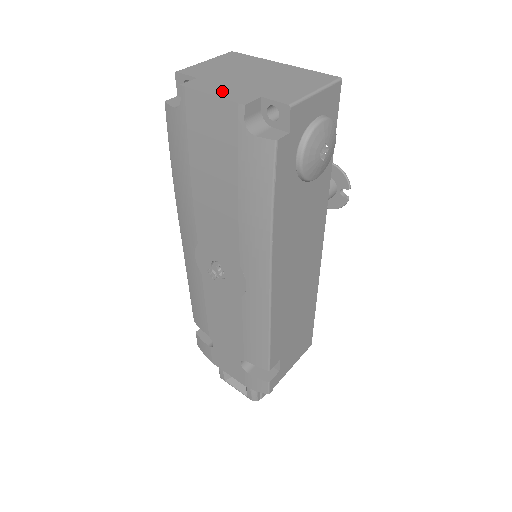
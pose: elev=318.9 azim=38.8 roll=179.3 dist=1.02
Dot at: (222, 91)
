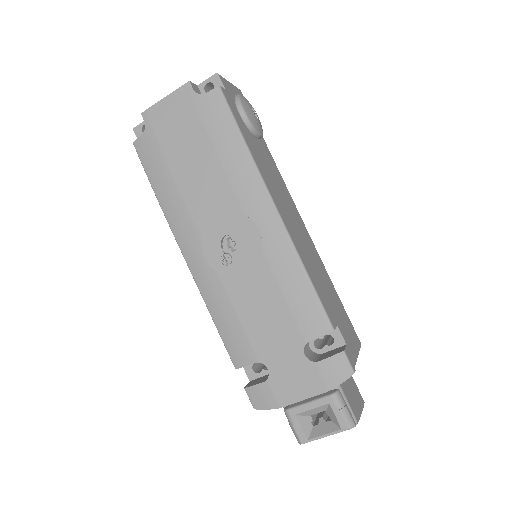
Dot at: occluded
